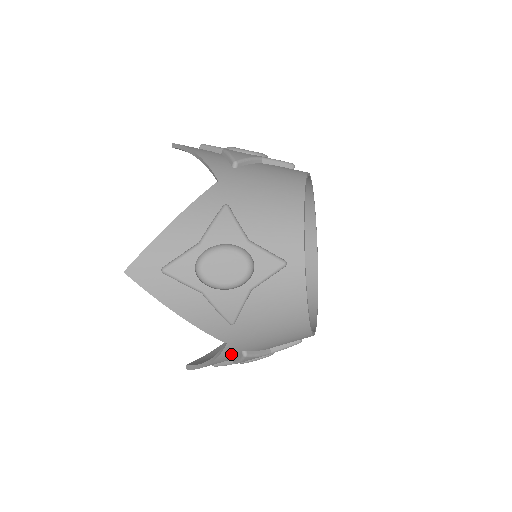
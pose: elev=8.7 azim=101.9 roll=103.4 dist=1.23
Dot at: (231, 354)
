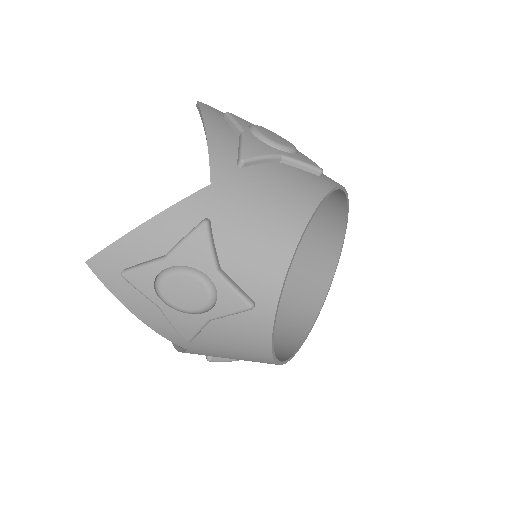
Dot at: occluded
